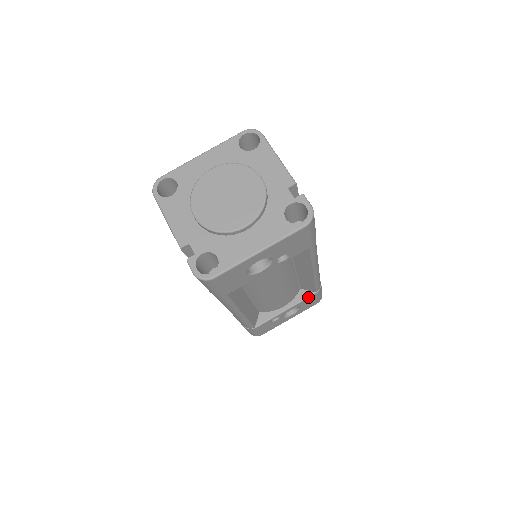
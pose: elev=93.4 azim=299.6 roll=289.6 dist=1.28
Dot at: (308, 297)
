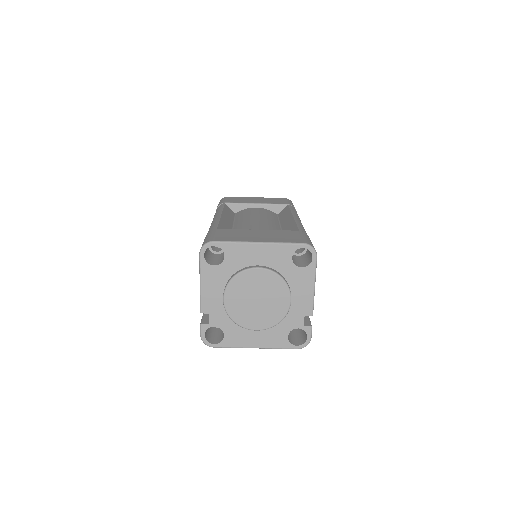
Dot at: occluded
